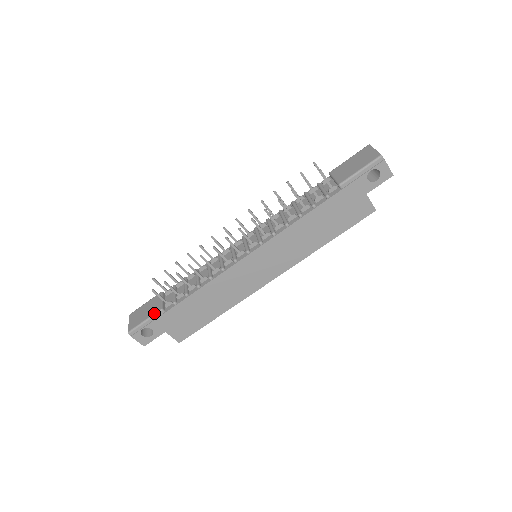
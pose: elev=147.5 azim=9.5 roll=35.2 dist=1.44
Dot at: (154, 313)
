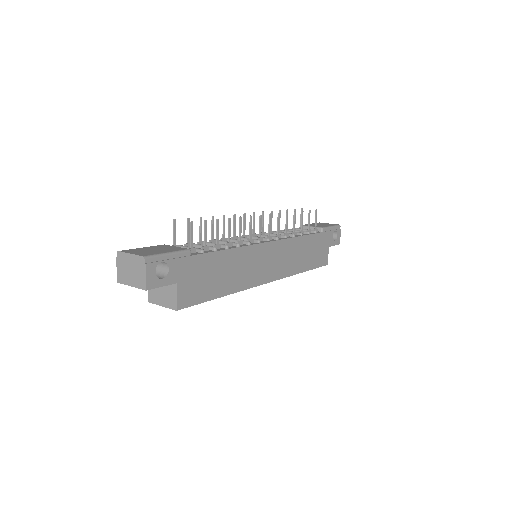
Dot at: (181, 249)
